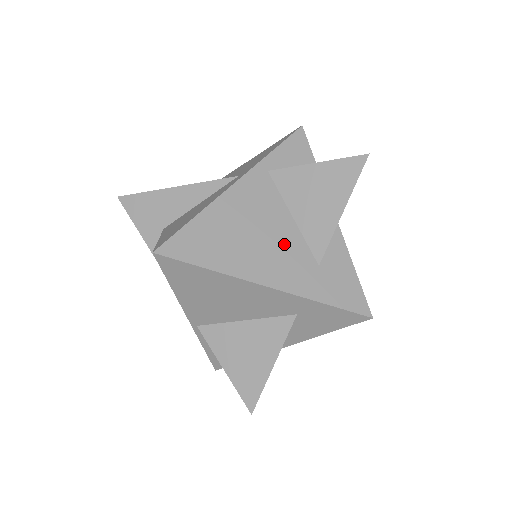
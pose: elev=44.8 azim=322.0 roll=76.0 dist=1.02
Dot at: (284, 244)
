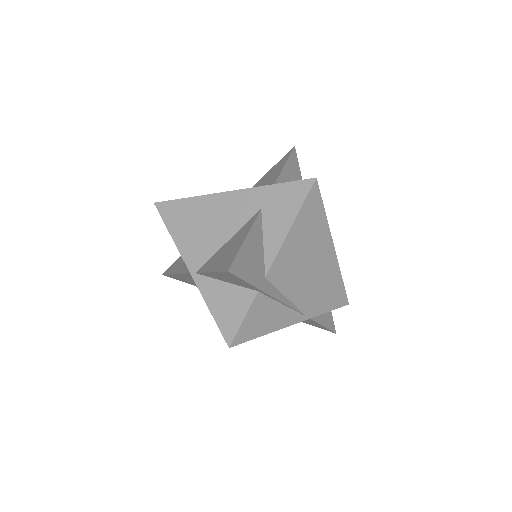
Dot at: occluded
